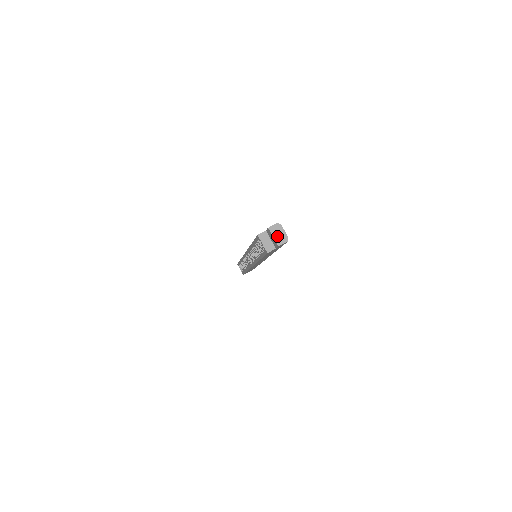
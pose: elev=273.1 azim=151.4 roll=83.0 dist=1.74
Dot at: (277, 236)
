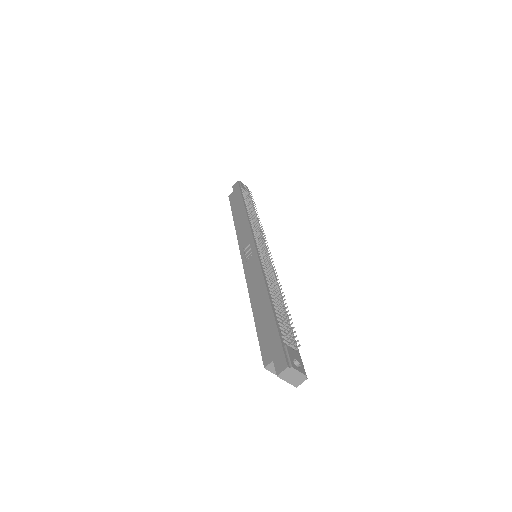
Dot at: (291, 379)
